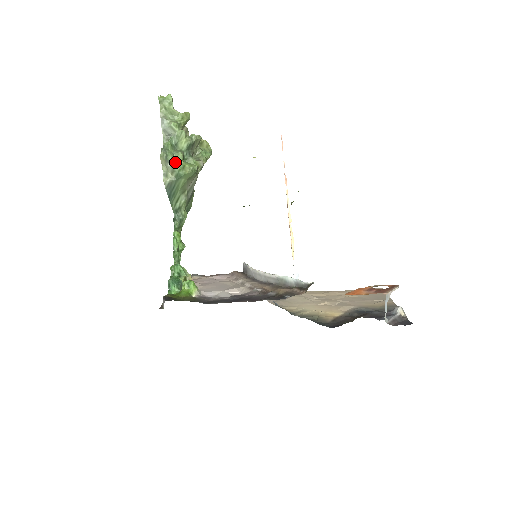
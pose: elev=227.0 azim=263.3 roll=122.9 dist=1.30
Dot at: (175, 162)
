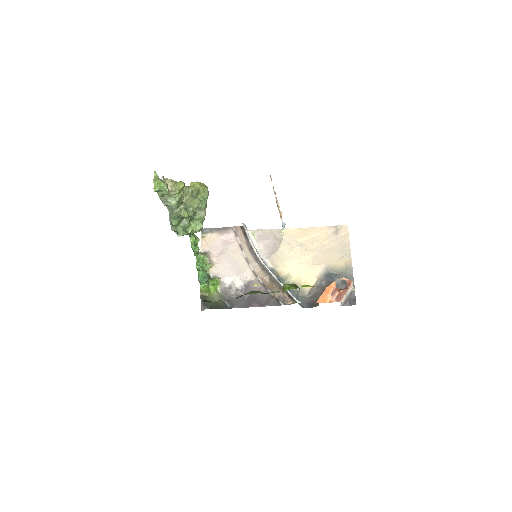
Dot at: (186, 234)
